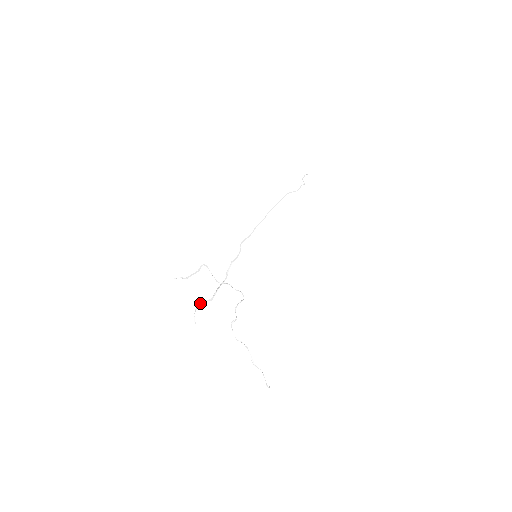
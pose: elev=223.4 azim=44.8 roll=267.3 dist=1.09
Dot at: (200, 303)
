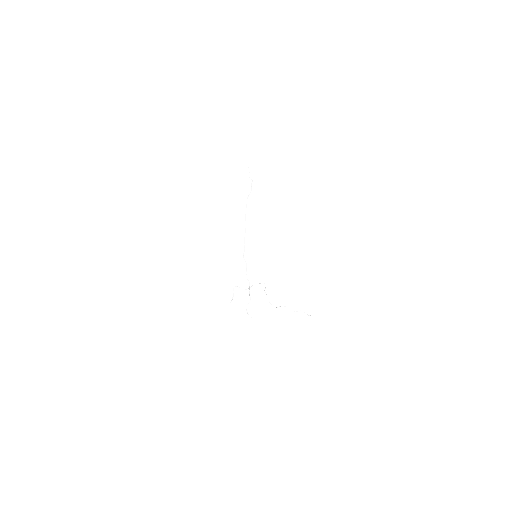
Dot at: (246, 307)
